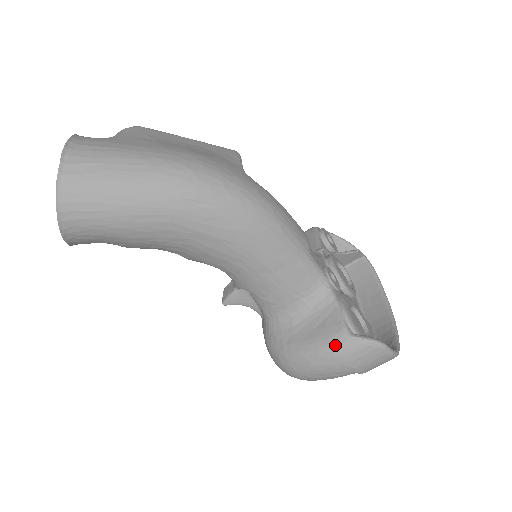
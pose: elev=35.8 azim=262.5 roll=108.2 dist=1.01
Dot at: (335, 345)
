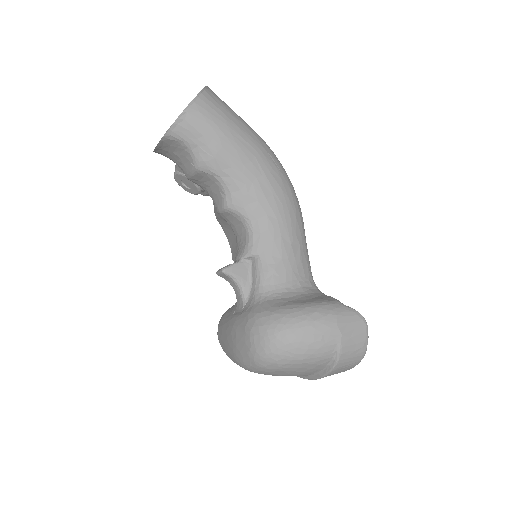
Dot at: (332, 306)
